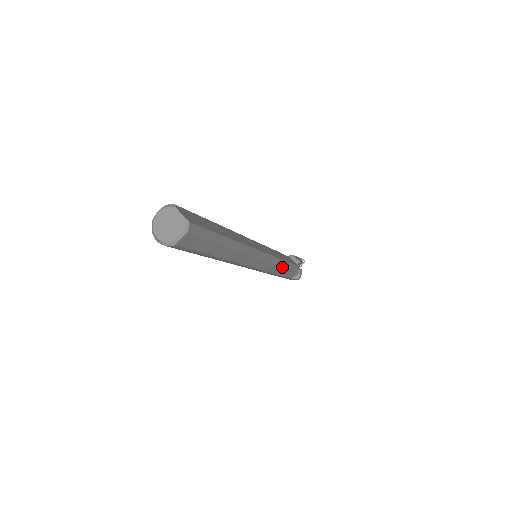
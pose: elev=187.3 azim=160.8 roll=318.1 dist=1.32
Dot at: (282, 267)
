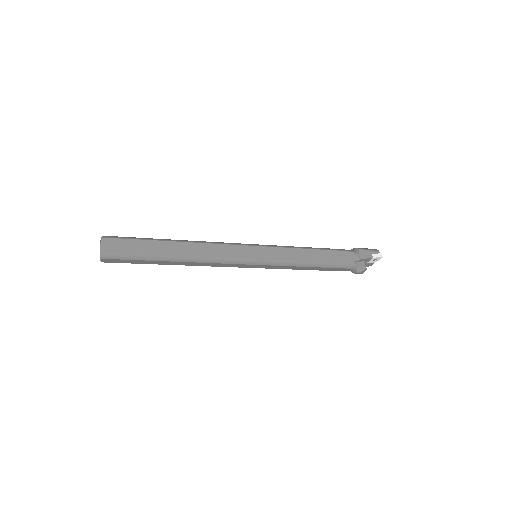
Dot at: (301, 266)
